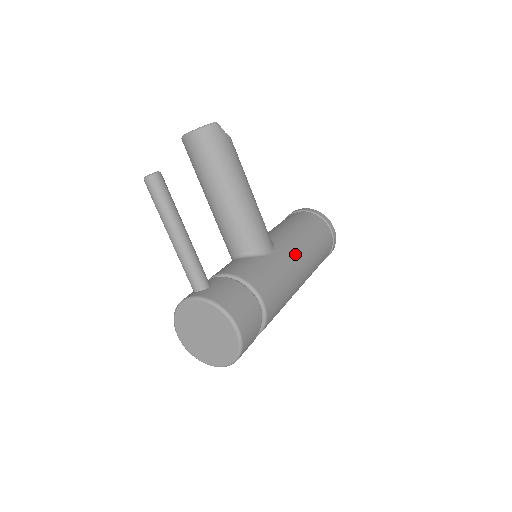
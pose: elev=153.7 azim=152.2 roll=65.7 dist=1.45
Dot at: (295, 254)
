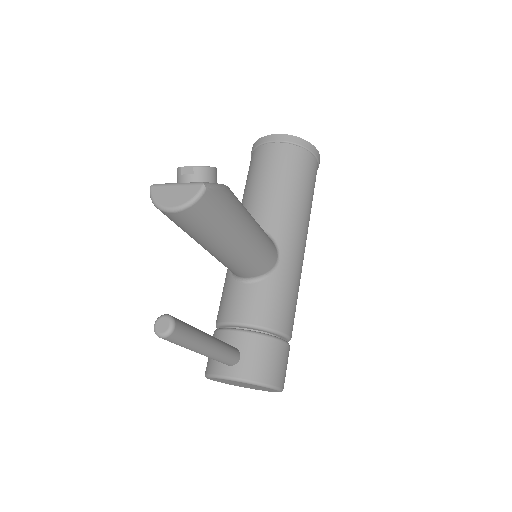
Dot at: (298, 242)
